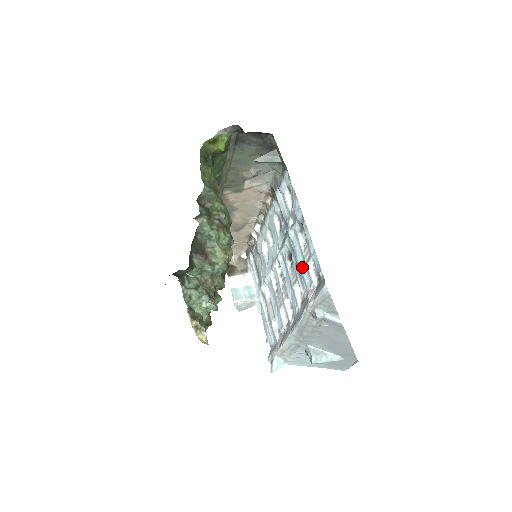
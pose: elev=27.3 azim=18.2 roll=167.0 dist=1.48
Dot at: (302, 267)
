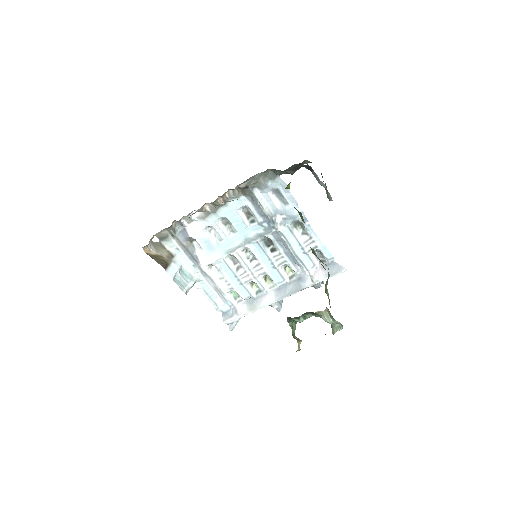
Dot at: (300, 255)
